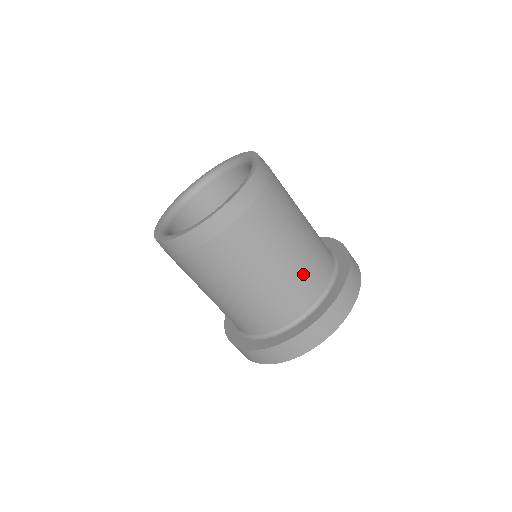
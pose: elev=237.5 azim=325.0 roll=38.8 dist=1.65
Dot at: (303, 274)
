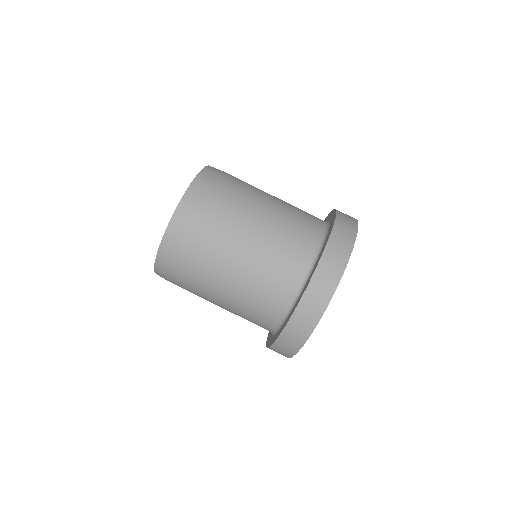
Dot at: (282, 244)
